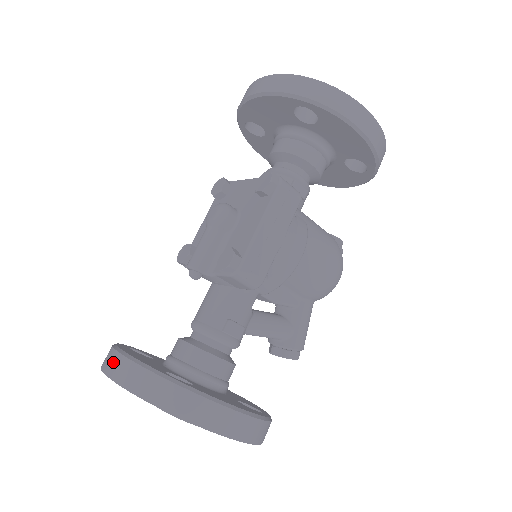
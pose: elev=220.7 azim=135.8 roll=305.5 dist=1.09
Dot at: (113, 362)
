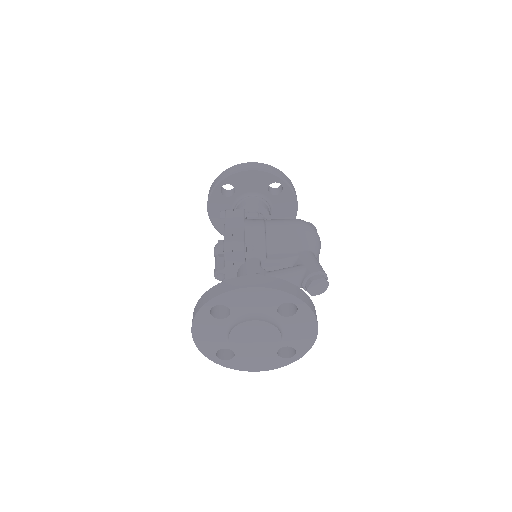
Dot at: occluded
